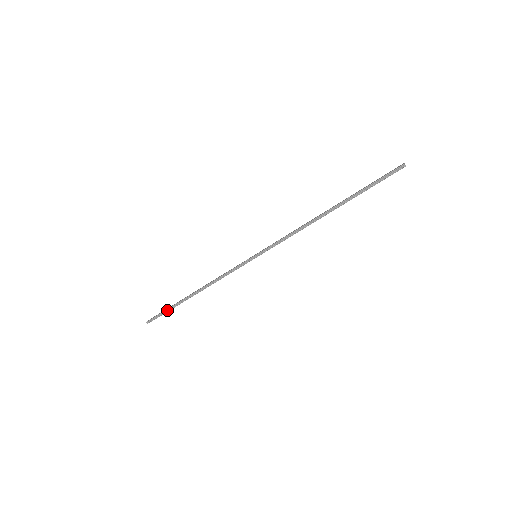
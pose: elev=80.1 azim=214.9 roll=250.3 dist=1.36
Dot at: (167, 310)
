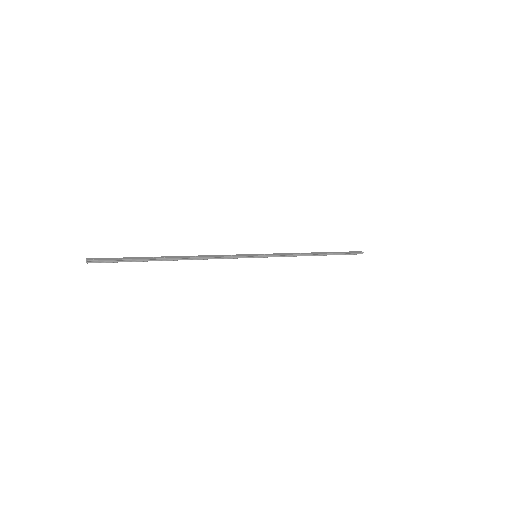
Dot at: (131, 260)
